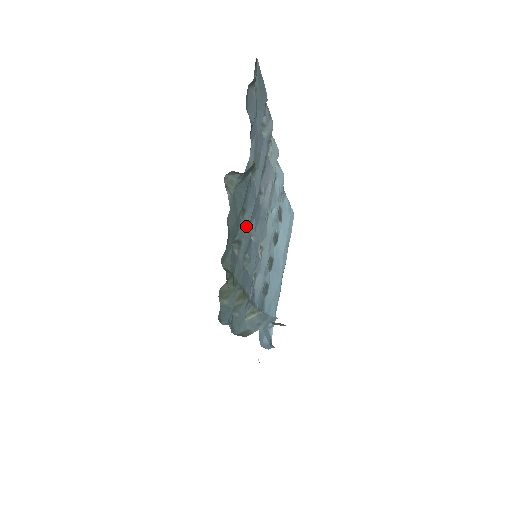
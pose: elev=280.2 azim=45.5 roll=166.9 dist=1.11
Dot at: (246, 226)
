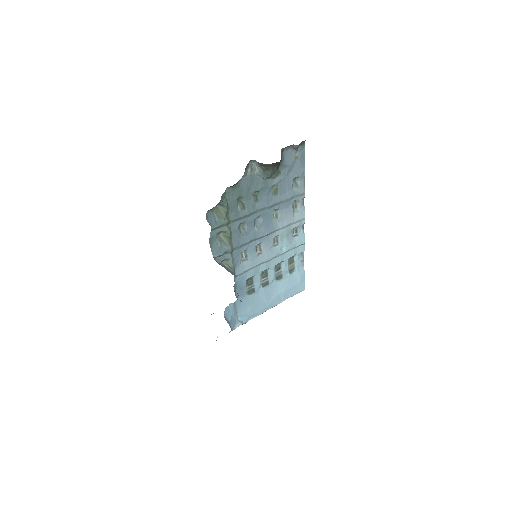
Dot at: (253, 207)
